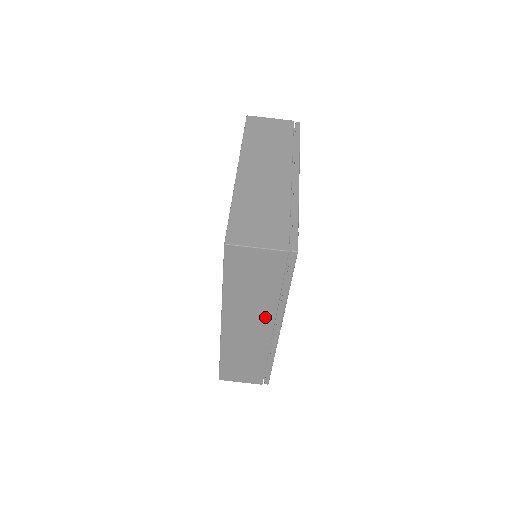
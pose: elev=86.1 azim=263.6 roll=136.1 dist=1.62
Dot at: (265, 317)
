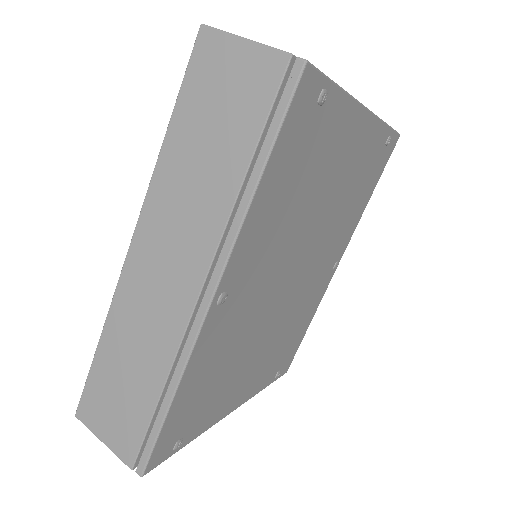
Dot at: (200, 244)
